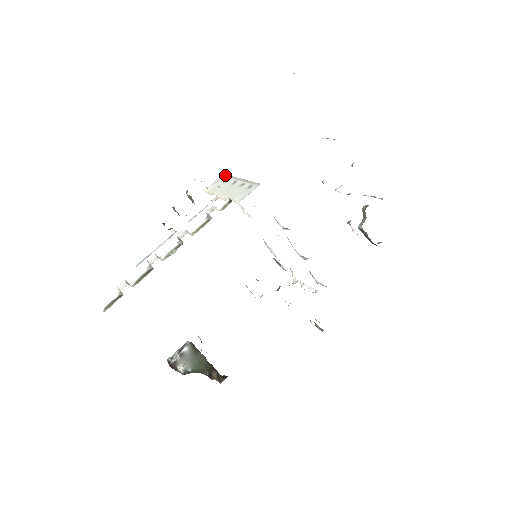
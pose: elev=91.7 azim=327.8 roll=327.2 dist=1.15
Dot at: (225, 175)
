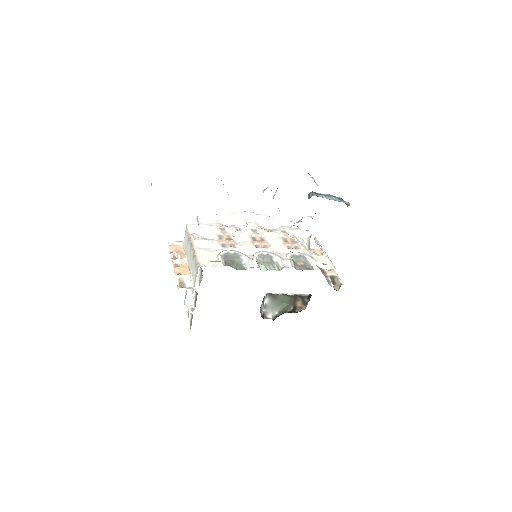
Dot at: (186, 228)
